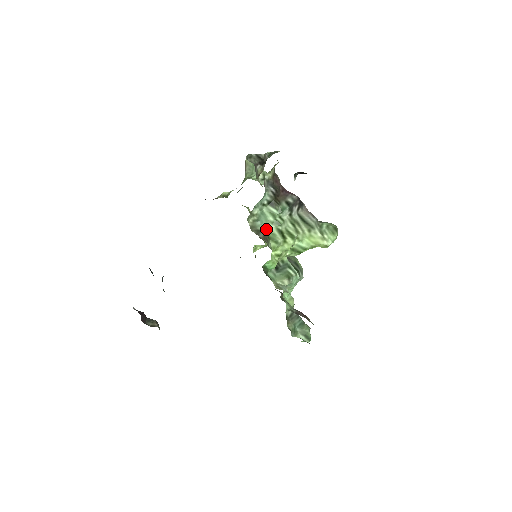
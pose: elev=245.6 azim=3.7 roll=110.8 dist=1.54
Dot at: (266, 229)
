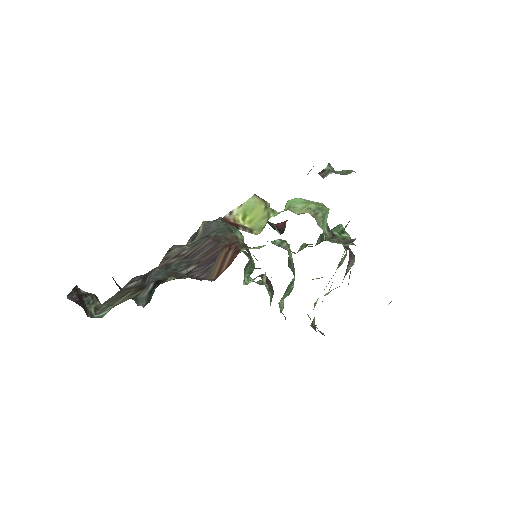
Dot at: occluded
